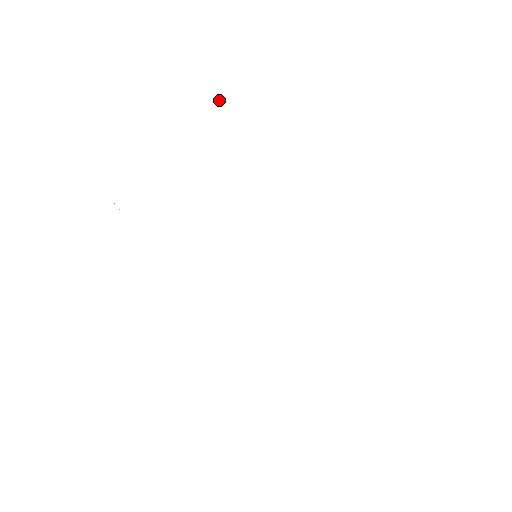
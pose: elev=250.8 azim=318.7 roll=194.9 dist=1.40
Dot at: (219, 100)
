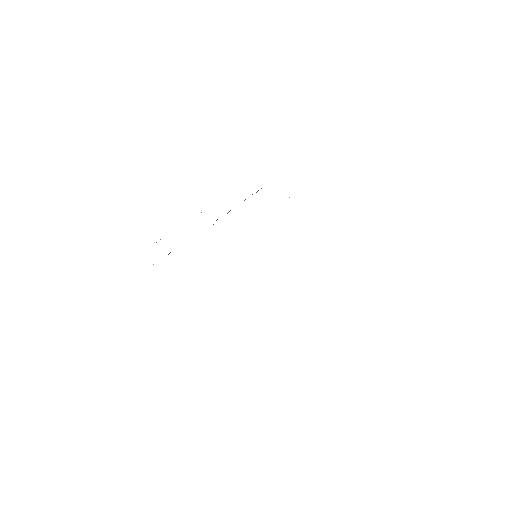
Dot at: occluded
